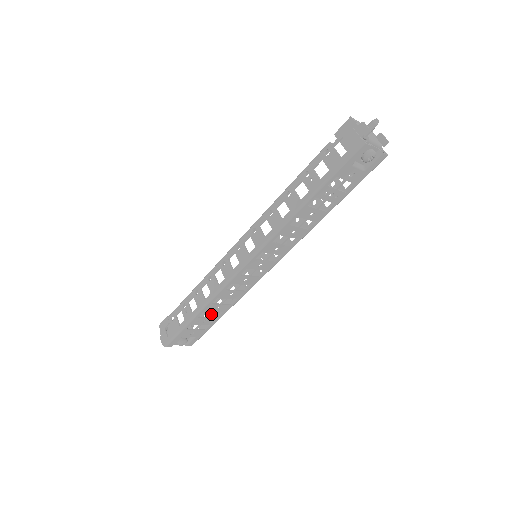
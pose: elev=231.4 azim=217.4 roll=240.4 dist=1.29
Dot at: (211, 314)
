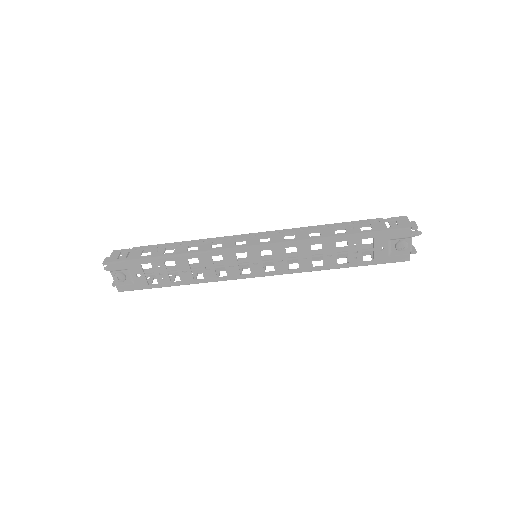
Dot at: (174, 271)
